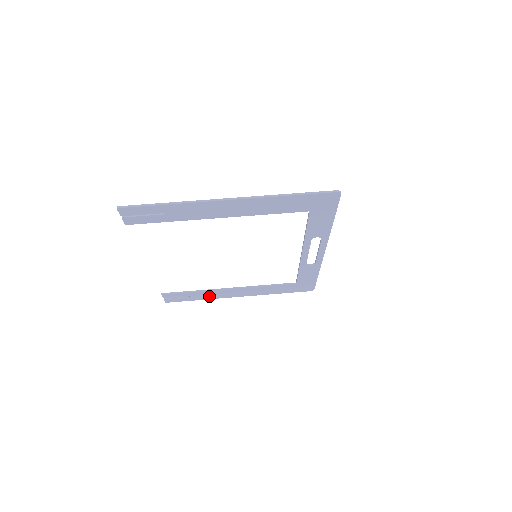
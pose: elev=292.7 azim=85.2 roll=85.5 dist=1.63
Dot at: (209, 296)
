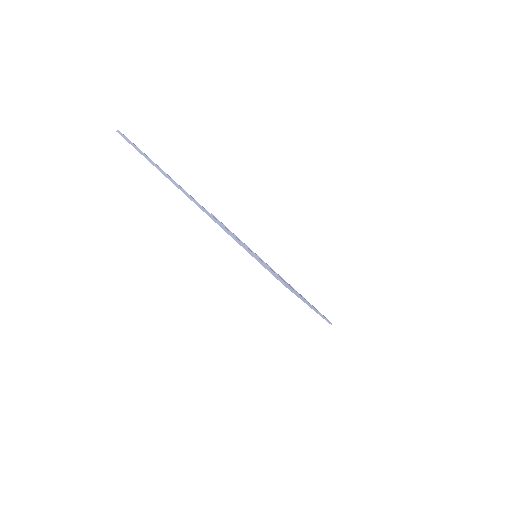
Dot at: occluded
